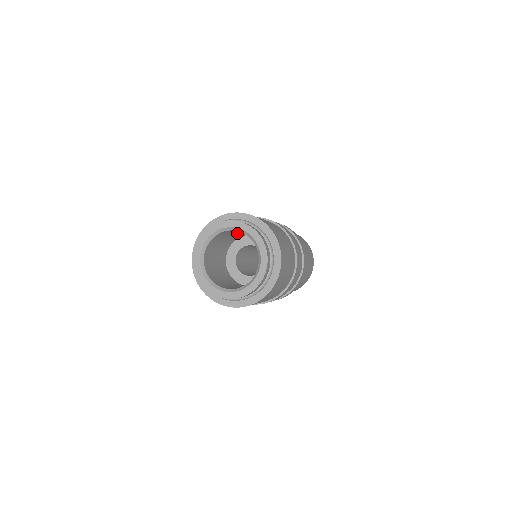
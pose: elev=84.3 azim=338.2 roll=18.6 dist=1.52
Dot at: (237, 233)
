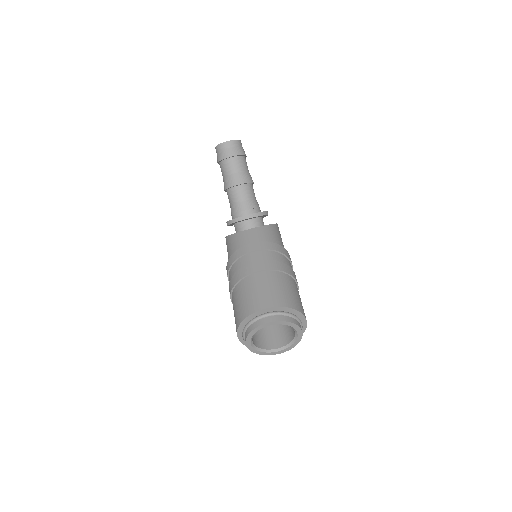
Dot at: occluded
